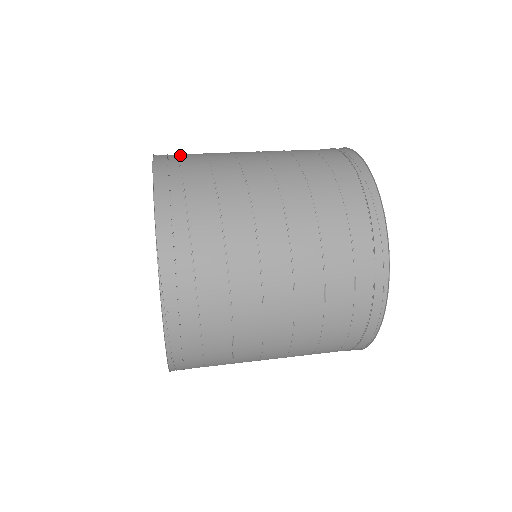
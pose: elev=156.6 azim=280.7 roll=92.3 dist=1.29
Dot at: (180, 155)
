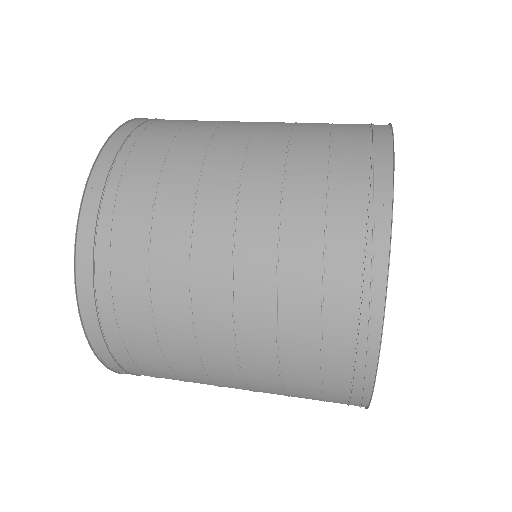
Dot at: (120, 190)
